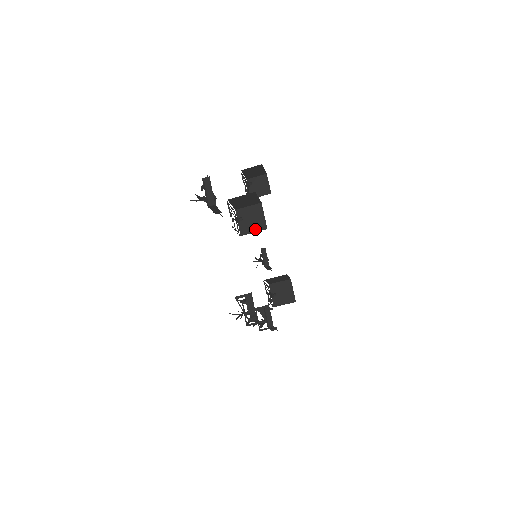
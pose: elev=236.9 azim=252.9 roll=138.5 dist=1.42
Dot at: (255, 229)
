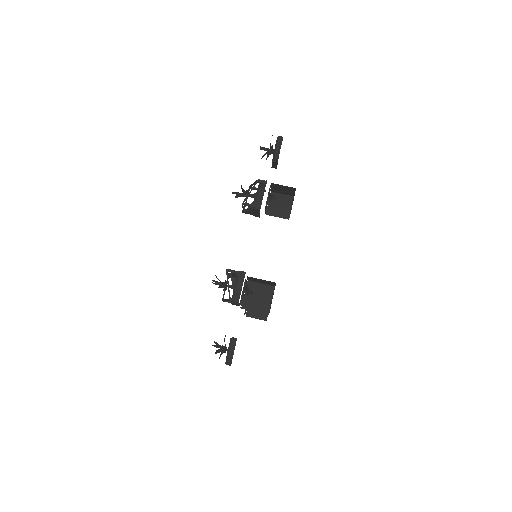
Dot at: occluded
